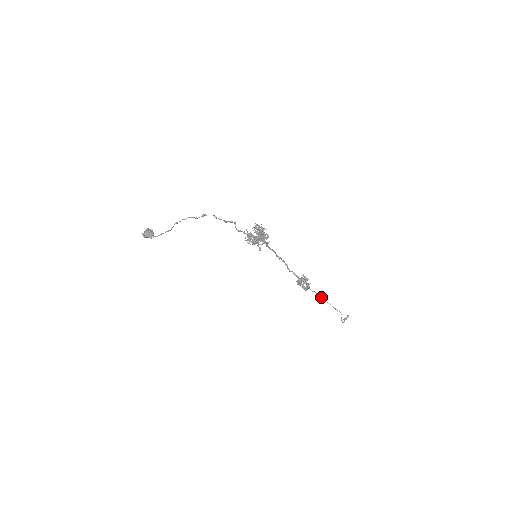
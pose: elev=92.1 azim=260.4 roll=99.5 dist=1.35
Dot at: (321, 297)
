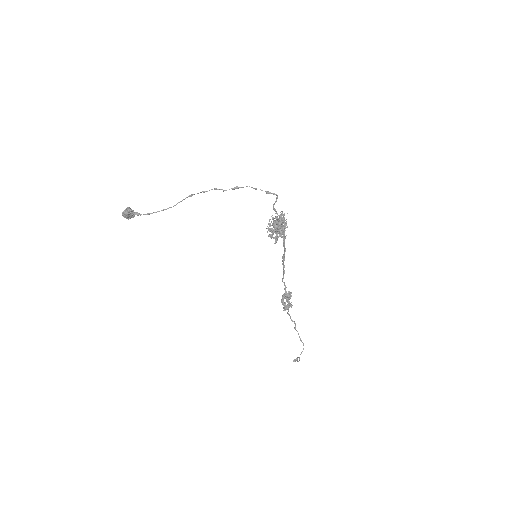
Dot at: (294, 322)
